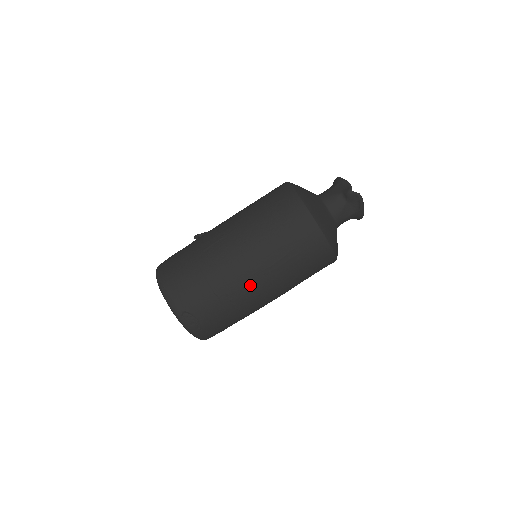
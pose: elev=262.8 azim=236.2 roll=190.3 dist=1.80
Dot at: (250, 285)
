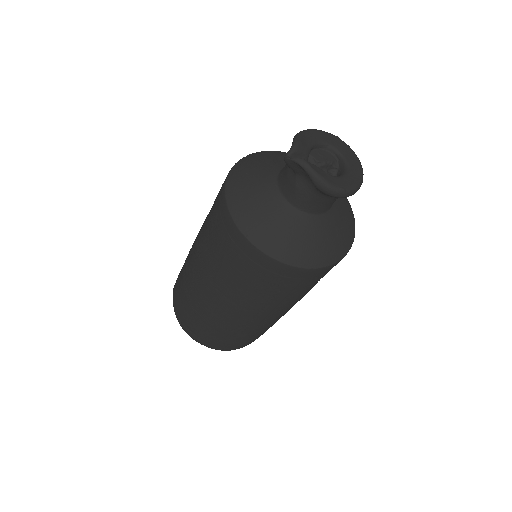
Dot at: (210, 299)
